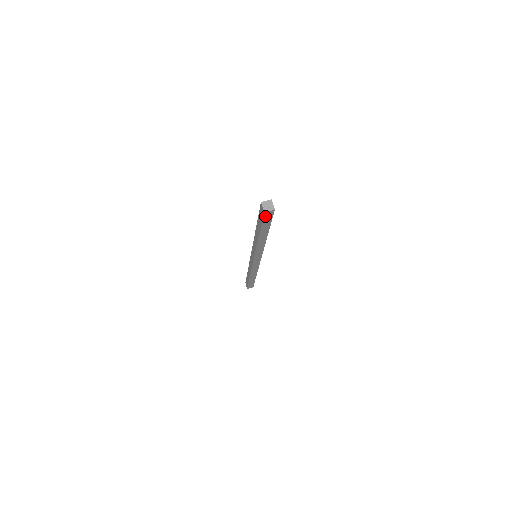
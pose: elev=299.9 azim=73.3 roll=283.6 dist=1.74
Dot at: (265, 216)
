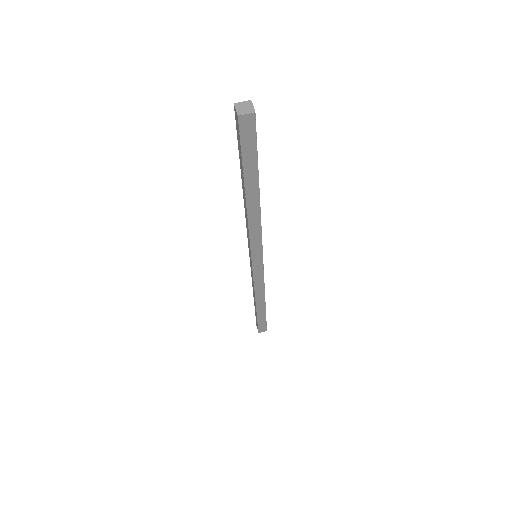
Dot at: (242, 130)
